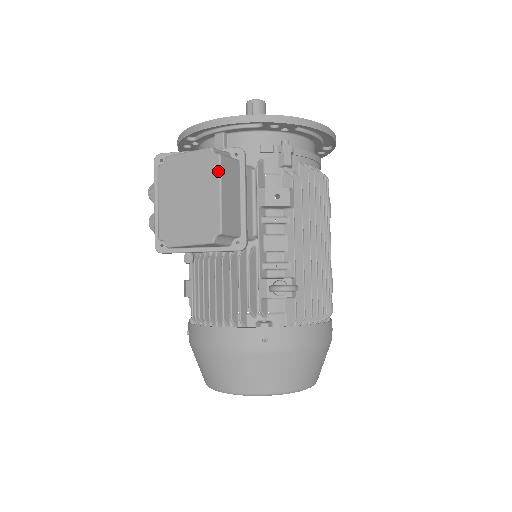
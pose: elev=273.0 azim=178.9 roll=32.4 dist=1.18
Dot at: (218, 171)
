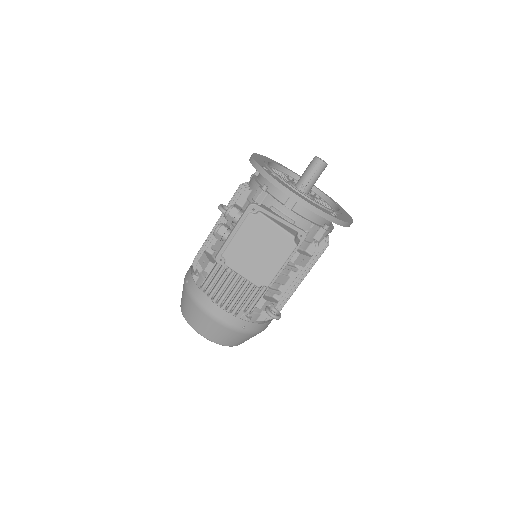
Dot at: (289, 254)
